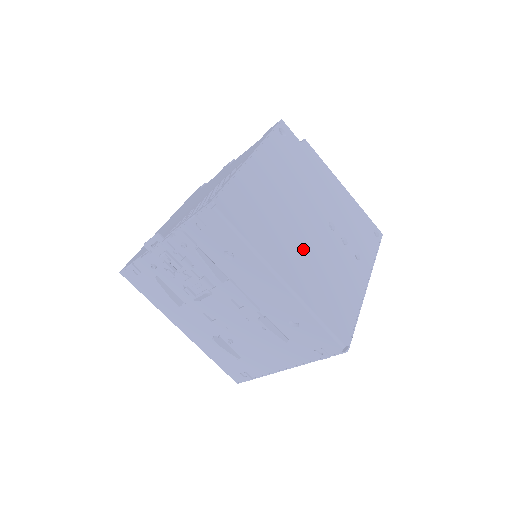
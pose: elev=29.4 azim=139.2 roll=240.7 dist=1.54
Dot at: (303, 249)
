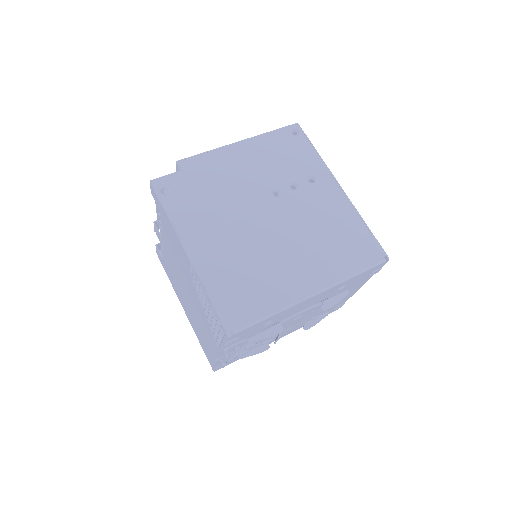
Dot at: (291, 249)
